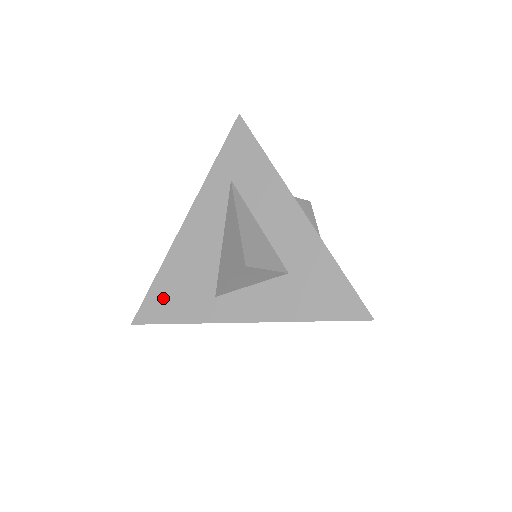
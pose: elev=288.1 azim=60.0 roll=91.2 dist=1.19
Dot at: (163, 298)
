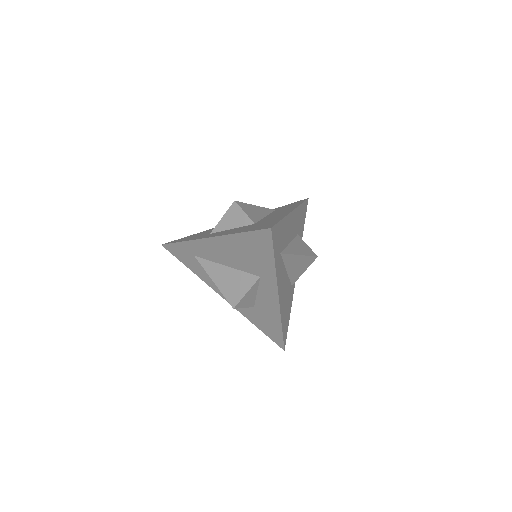
Dot at: (188, 237)
